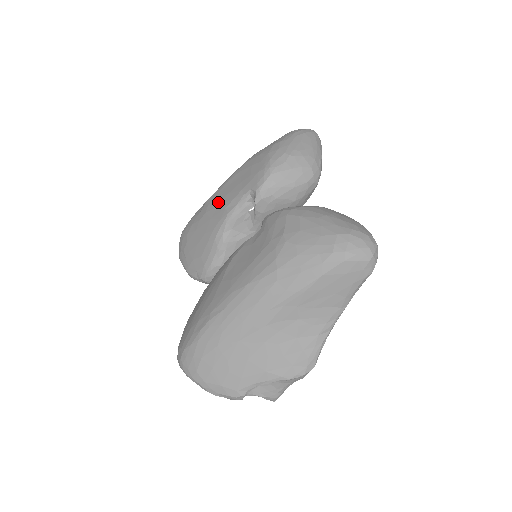
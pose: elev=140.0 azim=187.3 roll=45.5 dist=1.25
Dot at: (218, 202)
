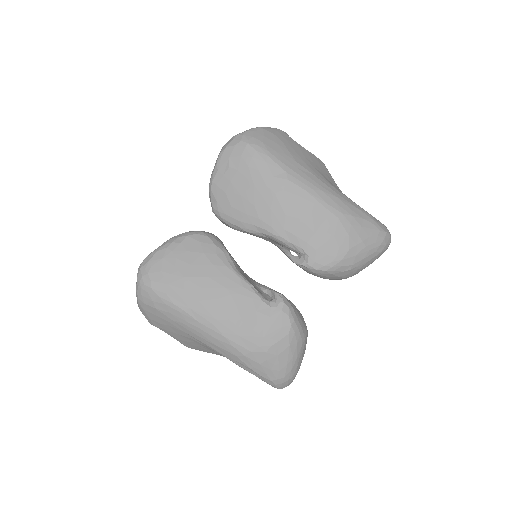
Dot at: (289, 209)
